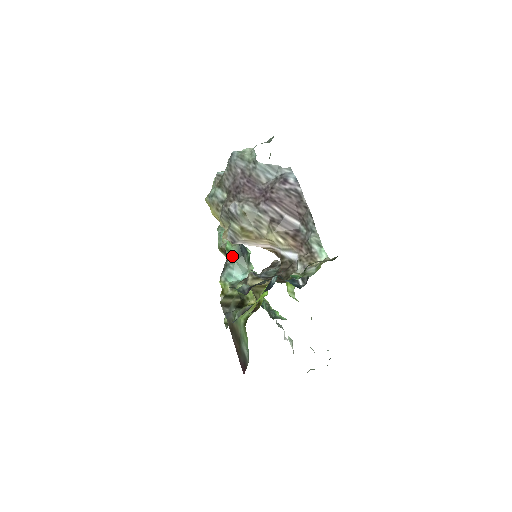
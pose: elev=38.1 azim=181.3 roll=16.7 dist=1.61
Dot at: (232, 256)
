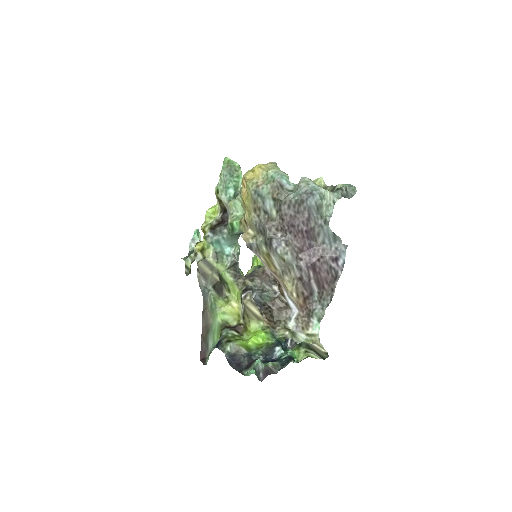
Dot at: (232, 231)
